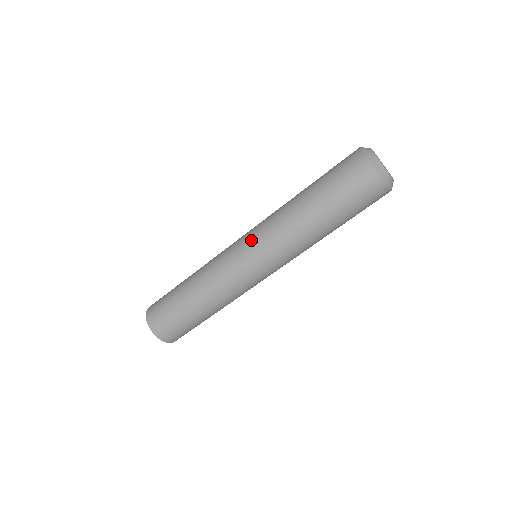
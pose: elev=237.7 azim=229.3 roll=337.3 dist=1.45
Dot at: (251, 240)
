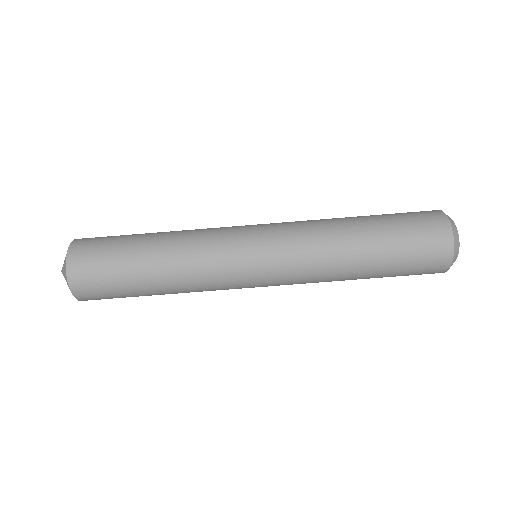
Dot at: (270, 224)
